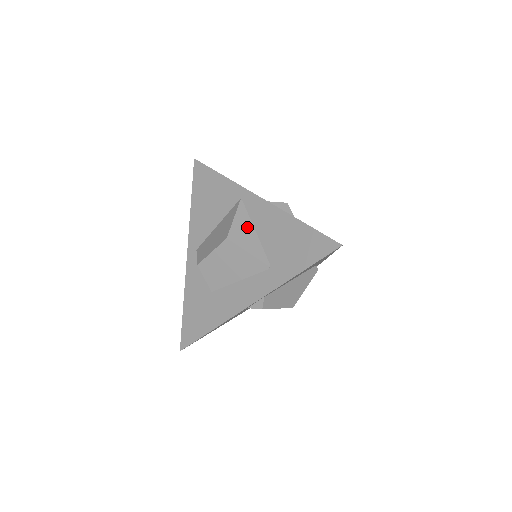
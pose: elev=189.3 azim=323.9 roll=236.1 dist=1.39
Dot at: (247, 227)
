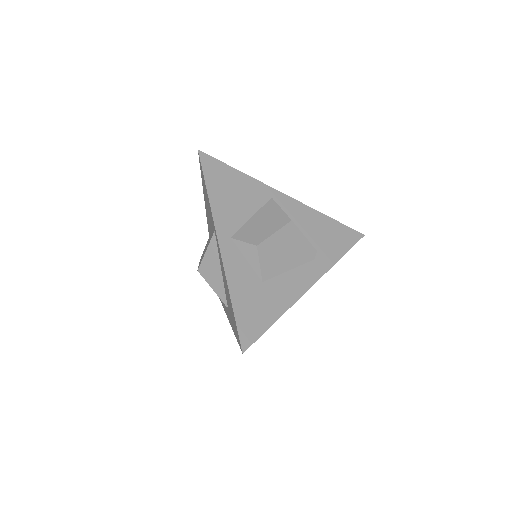
Dot at: (215, 264)
